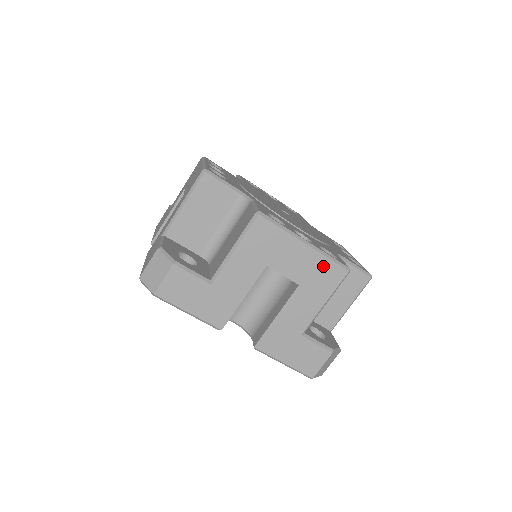
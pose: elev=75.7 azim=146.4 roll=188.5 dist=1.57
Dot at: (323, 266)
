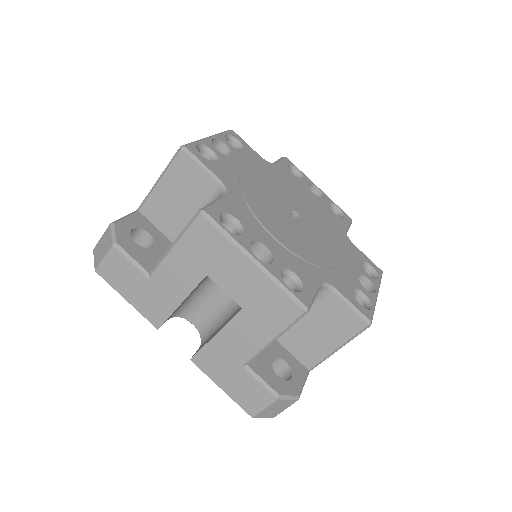
Dot at: occluded
